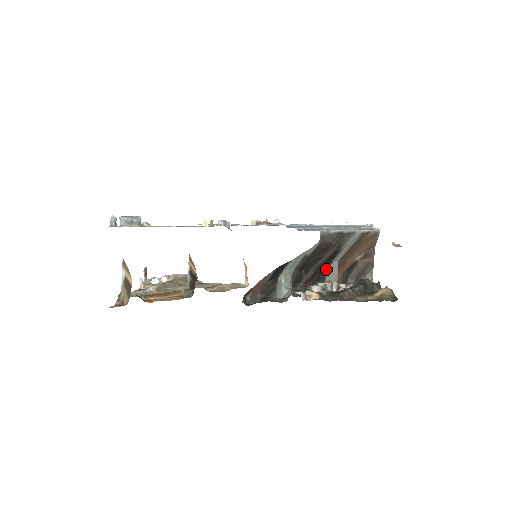
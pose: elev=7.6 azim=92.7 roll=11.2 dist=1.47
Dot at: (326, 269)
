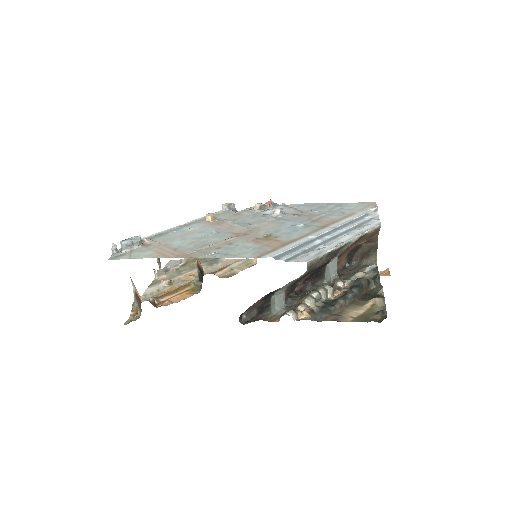
Dot at: (325, 266)
